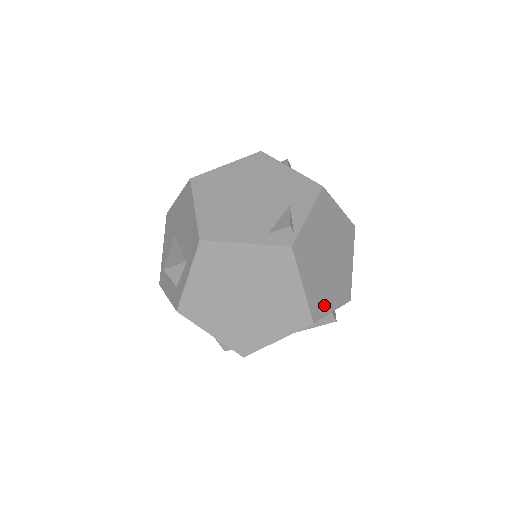
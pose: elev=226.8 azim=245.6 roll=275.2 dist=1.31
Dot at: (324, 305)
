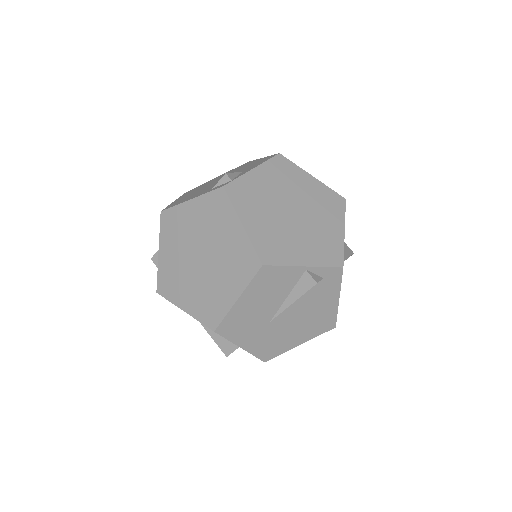
Dot at: (284, 254)
